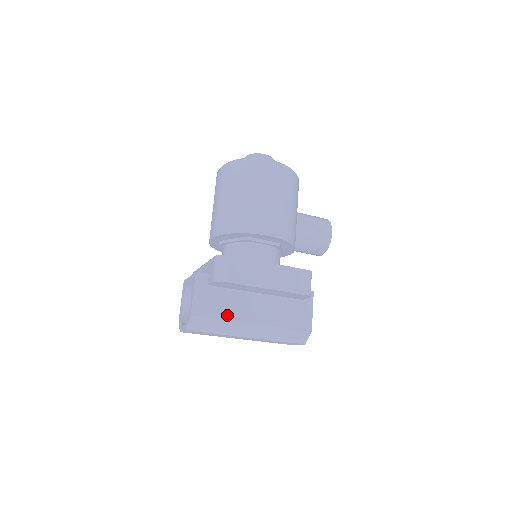
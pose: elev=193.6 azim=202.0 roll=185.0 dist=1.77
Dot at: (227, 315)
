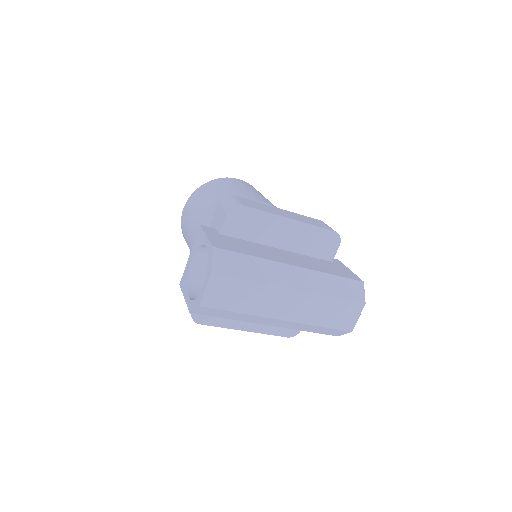
Dot at: (257, 255)
